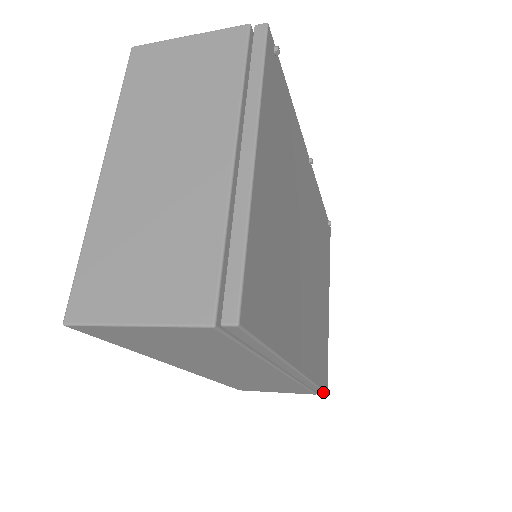
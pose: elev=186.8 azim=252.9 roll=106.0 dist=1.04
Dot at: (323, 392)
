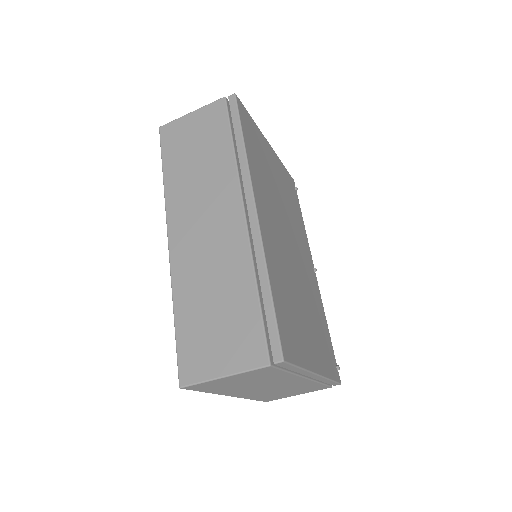
Dot at: (278, 342)
